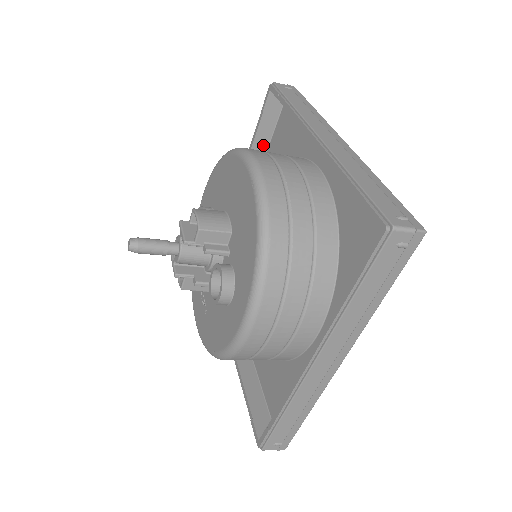
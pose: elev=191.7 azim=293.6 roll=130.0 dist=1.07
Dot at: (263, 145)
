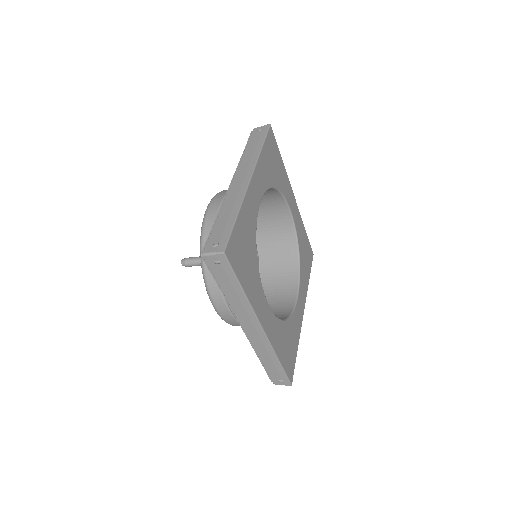
Dot at: occluded
